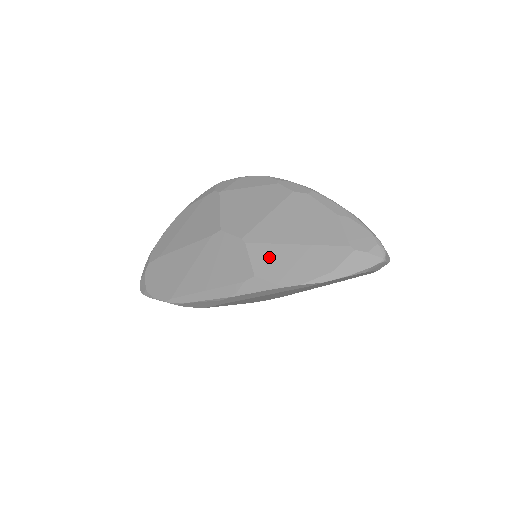
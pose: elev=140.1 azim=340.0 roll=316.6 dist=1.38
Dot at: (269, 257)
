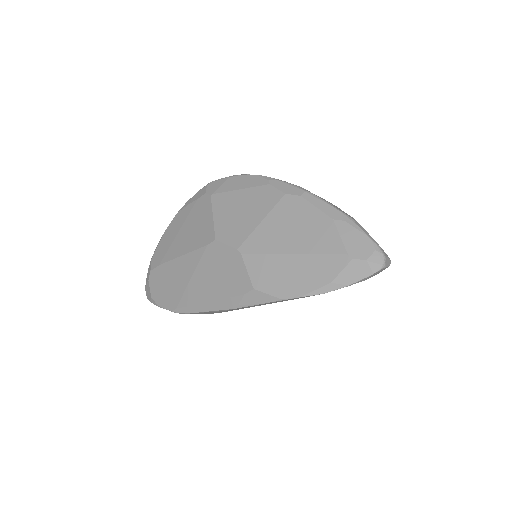
Dot at: (266, 269)
